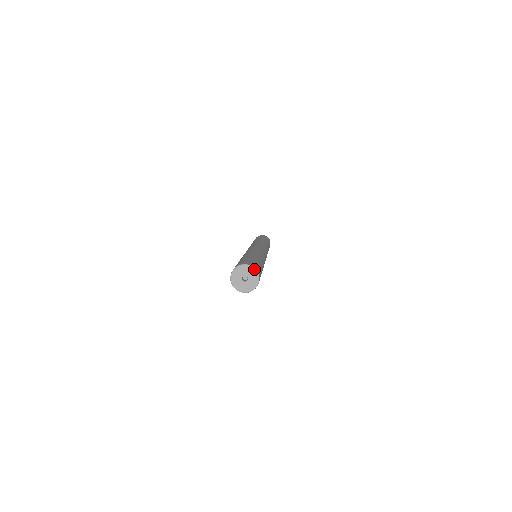
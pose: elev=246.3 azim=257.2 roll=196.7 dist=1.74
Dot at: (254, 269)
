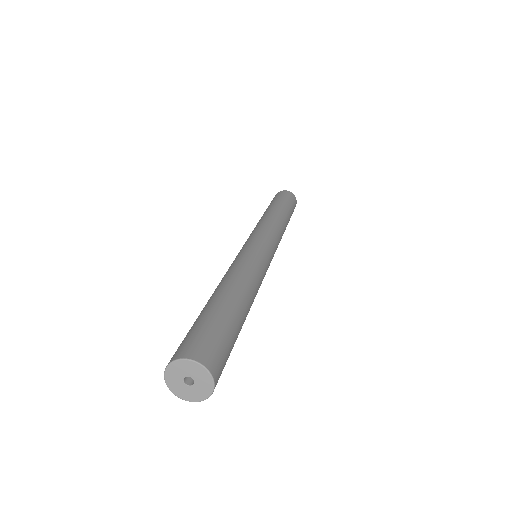
Dot at: (184, 361)
